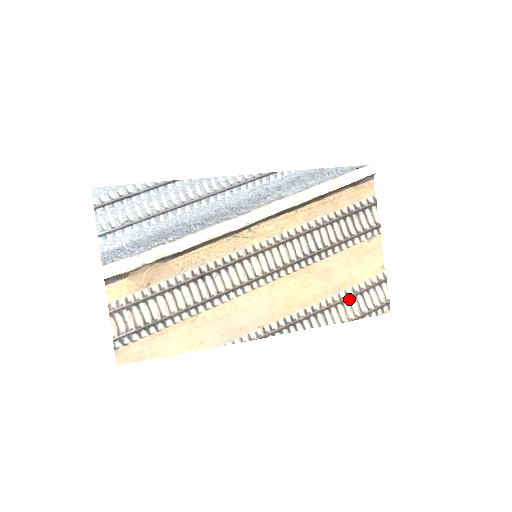
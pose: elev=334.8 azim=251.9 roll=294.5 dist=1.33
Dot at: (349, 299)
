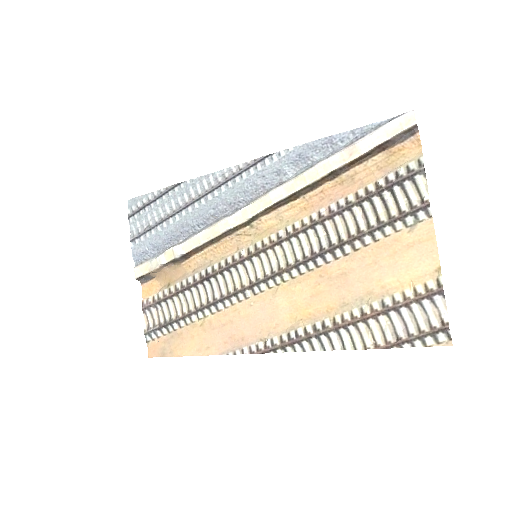
Dot at: (377, 316)
